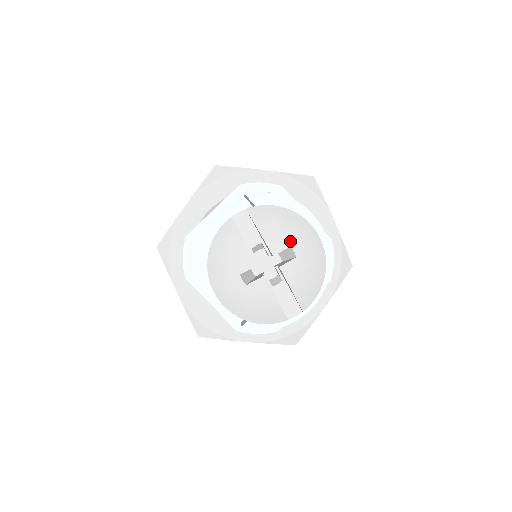
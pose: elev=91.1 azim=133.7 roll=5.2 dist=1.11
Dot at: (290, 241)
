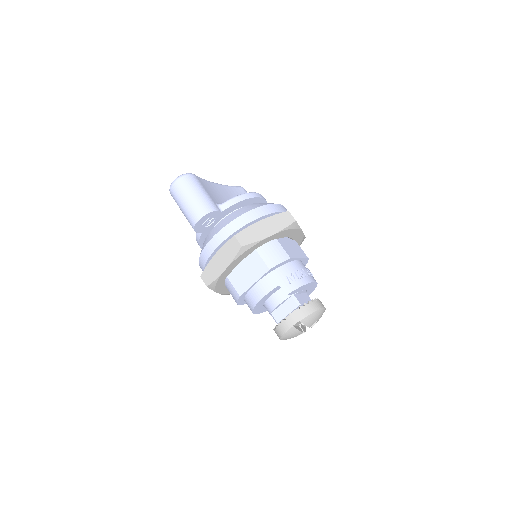
Dot at: (316, 320)
